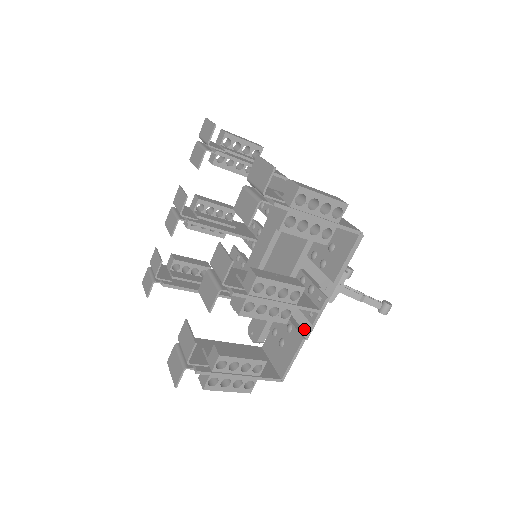
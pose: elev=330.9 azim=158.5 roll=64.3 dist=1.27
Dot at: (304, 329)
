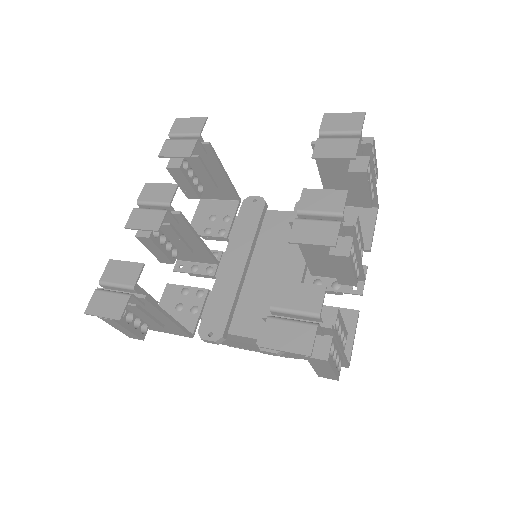
Dot at: occluded
